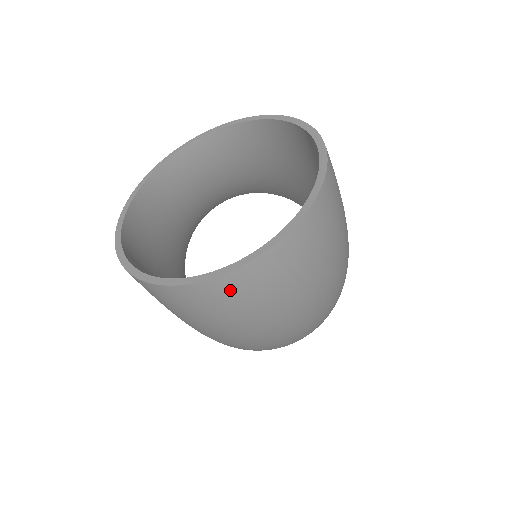
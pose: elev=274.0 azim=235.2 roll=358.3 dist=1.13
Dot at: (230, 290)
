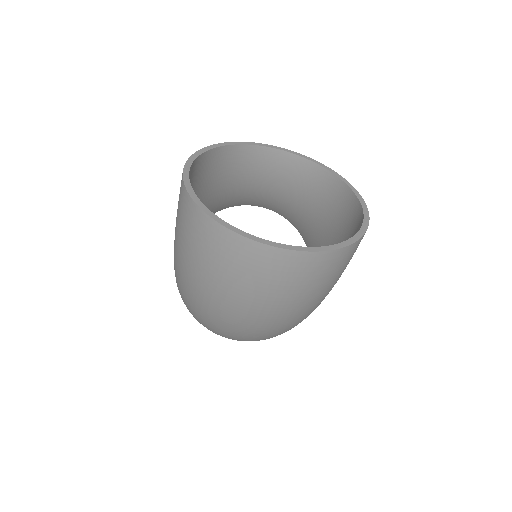
Dot at: (229, 247)
